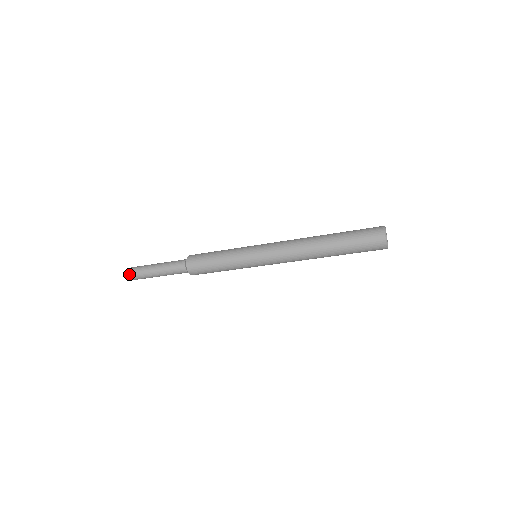
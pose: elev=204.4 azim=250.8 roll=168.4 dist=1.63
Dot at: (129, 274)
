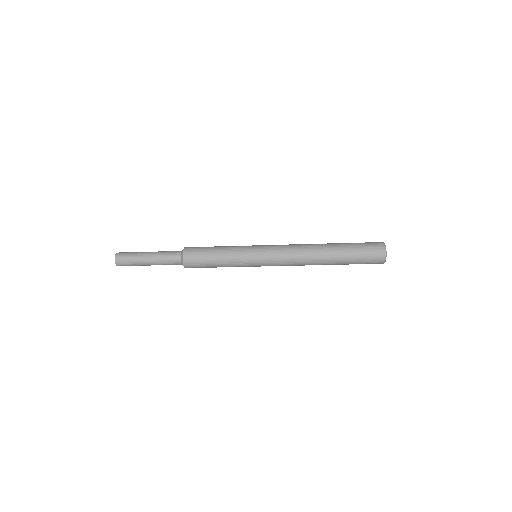
Dot at: (116, 255)
